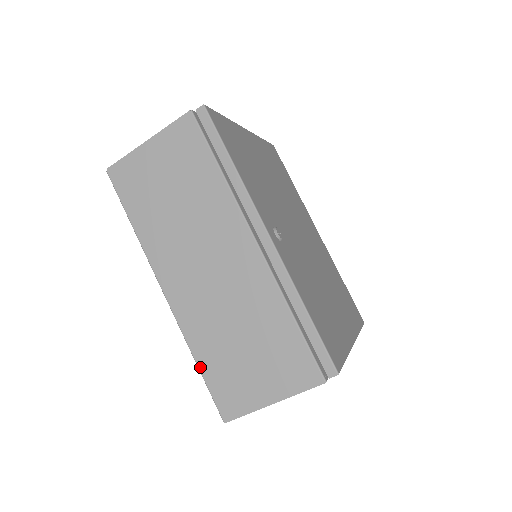
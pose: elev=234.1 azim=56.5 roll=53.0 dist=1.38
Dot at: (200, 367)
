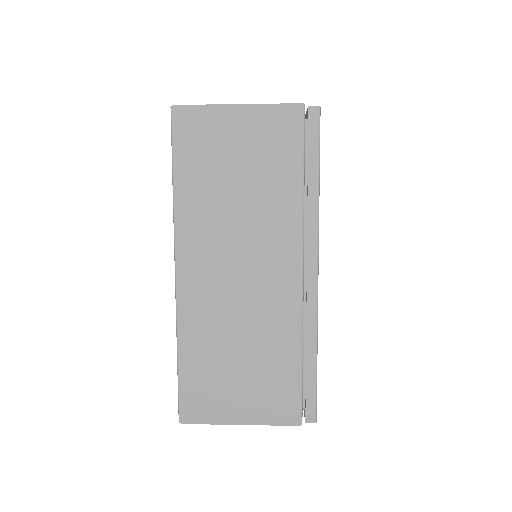
Dot at: (180, 362)
